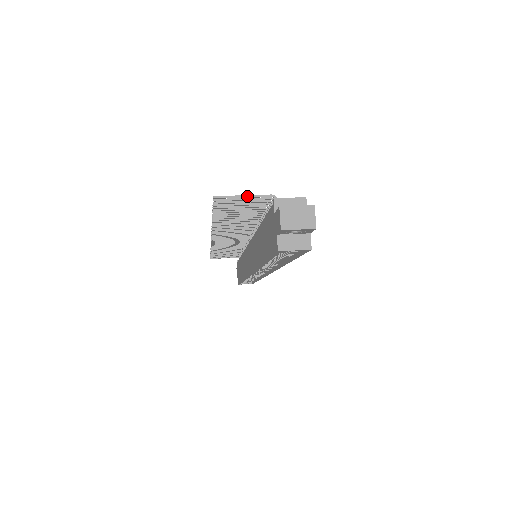
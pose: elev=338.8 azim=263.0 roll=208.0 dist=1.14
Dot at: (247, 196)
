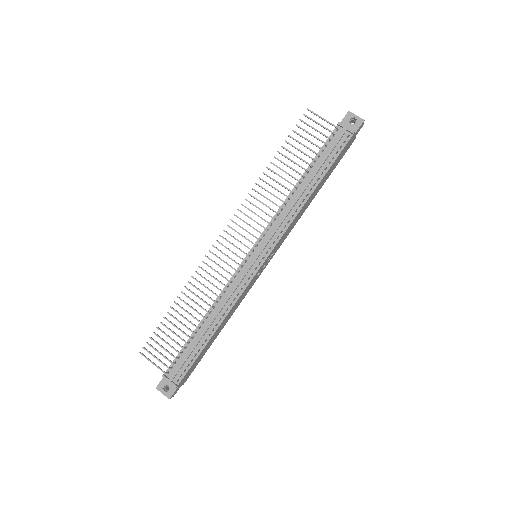
Dot at: (153, 364)
